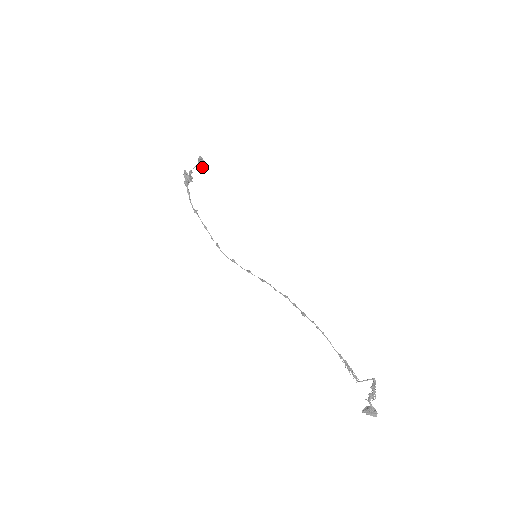
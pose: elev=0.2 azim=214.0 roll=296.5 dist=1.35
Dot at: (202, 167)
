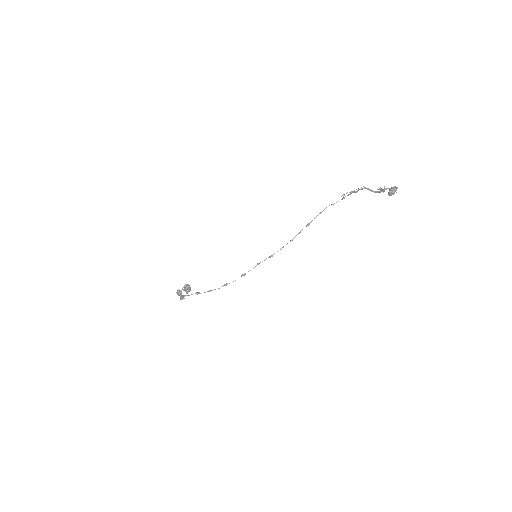
Dot at: (189, 289)
